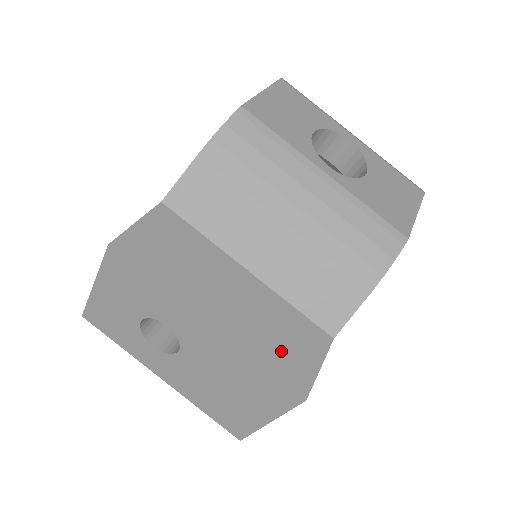
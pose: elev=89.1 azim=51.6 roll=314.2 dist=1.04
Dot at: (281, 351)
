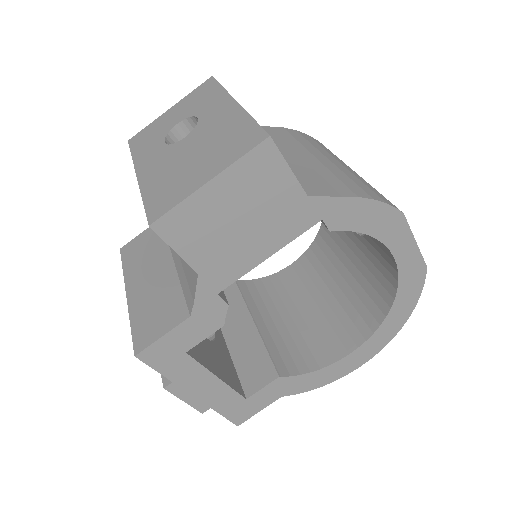
Dot at: occluded
